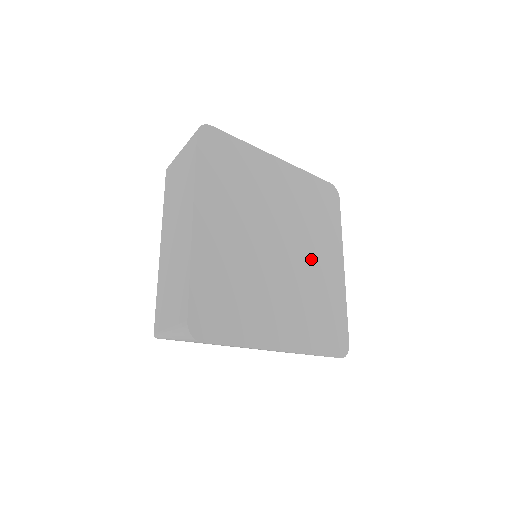
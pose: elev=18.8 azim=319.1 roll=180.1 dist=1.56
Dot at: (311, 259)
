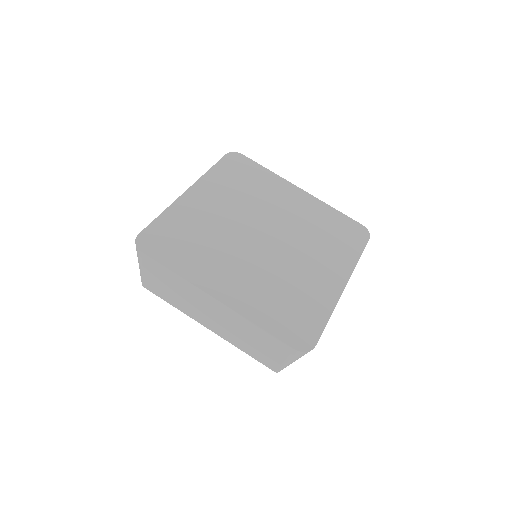
Dot at: (301, 260)
